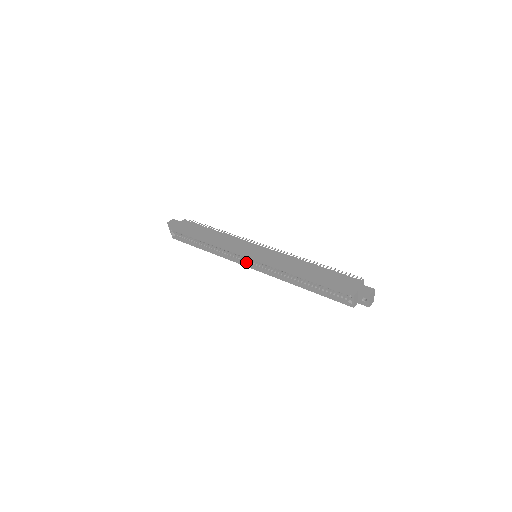
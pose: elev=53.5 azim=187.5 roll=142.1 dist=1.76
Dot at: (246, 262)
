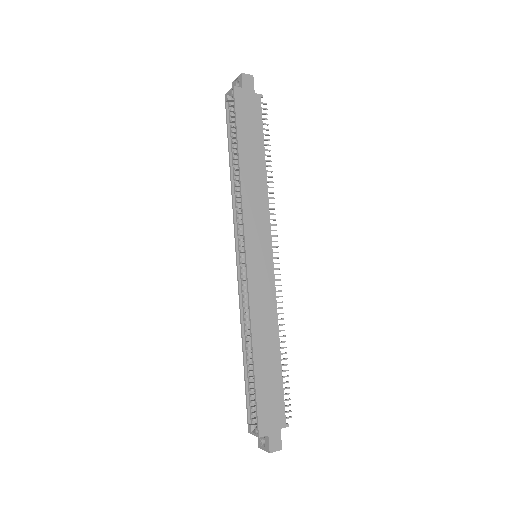
Dot at: (241, 247)
